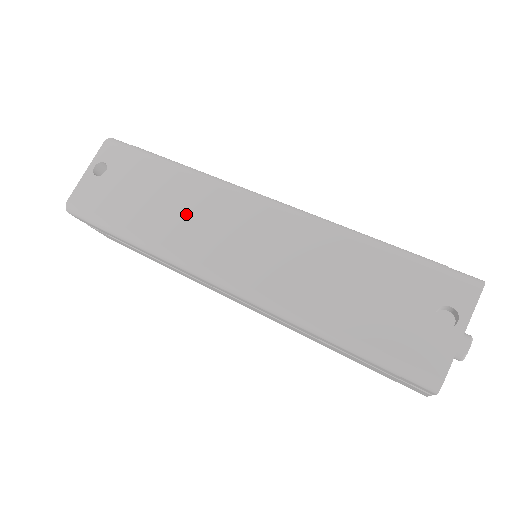
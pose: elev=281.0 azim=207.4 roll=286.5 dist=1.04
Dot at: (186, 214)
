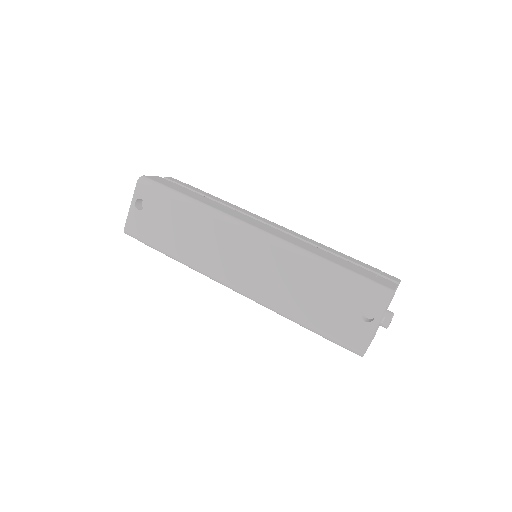
Dot at: (203, 241)
